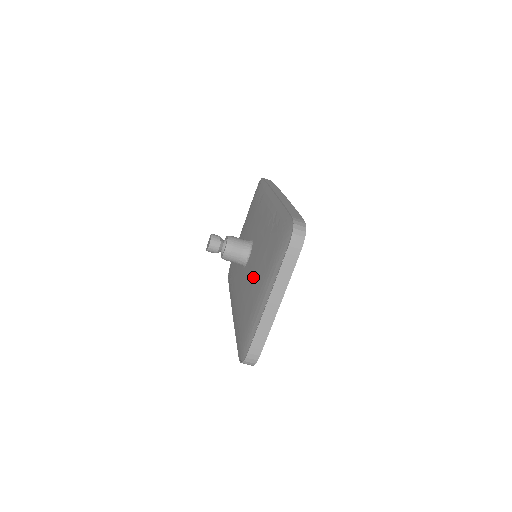
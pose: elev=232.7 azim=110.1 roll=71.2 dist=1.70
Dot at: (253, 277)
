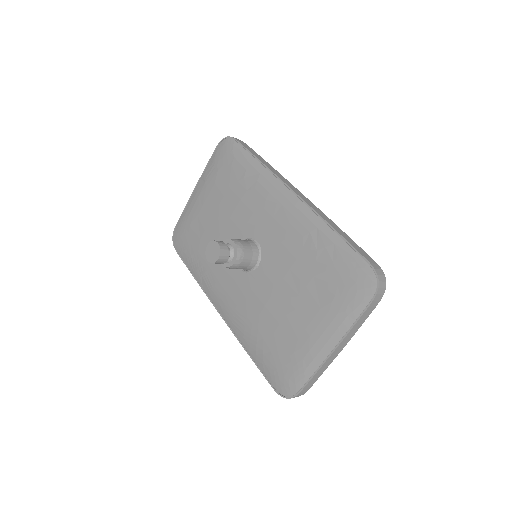
Dot at: (286, 303)
